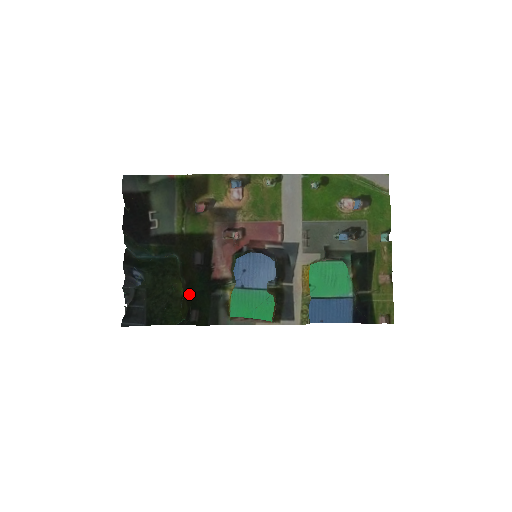
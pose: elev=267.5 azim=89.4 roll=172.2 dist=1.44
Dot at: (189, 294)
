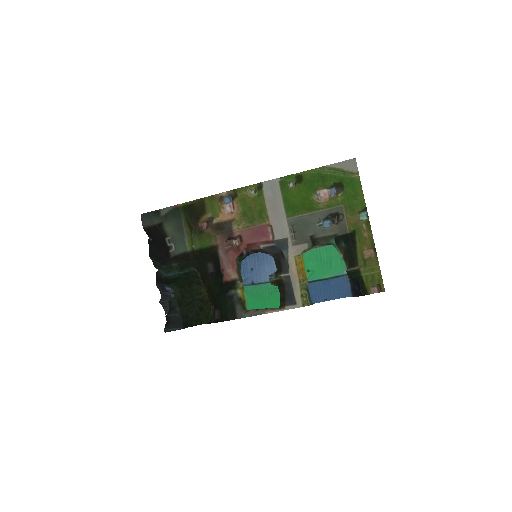
Dot at: (210, 298)
